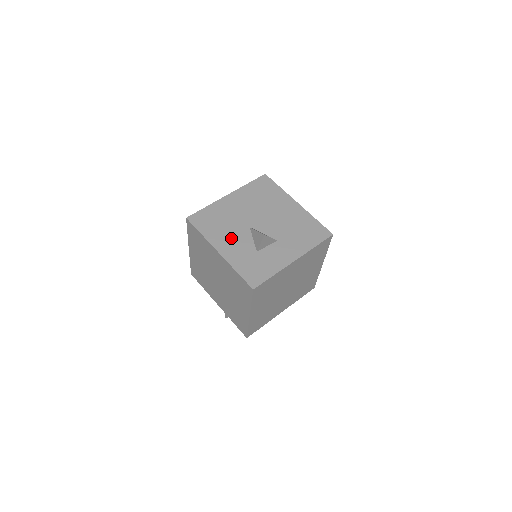
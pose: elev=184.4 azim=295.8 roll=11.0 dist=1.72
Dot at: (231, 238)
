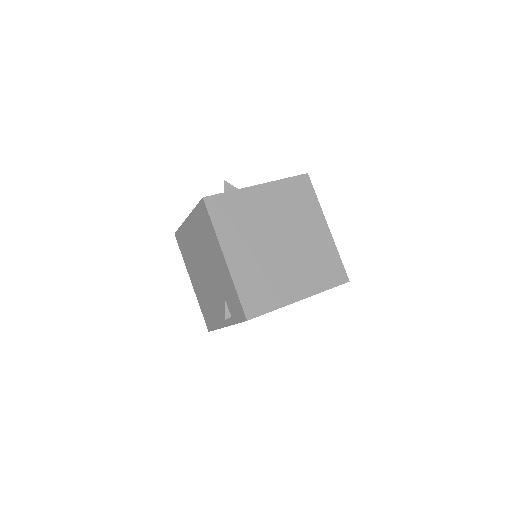
Dot at: occluded
